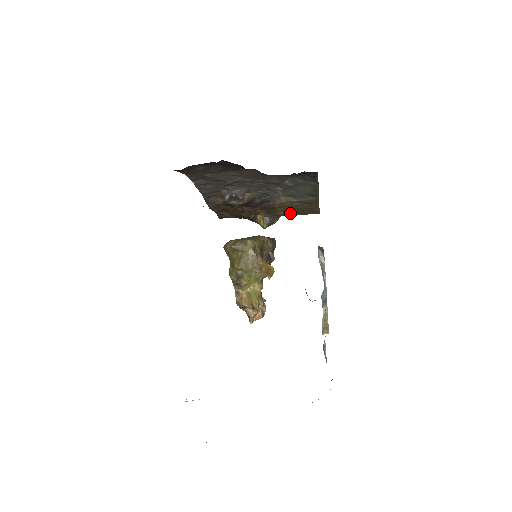
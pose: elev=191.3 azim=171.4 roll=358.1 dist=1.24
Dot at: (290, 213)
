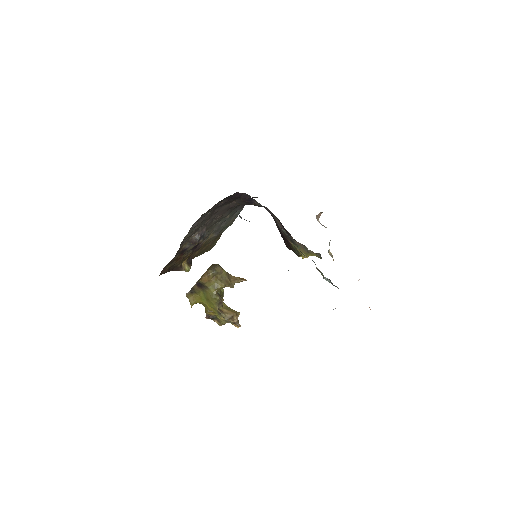
Dot at: (197, 254)
